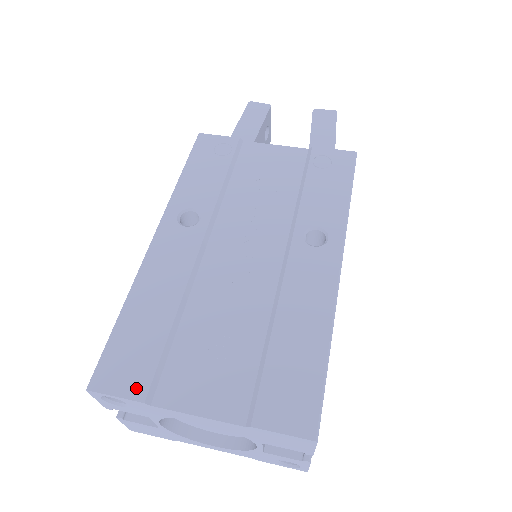
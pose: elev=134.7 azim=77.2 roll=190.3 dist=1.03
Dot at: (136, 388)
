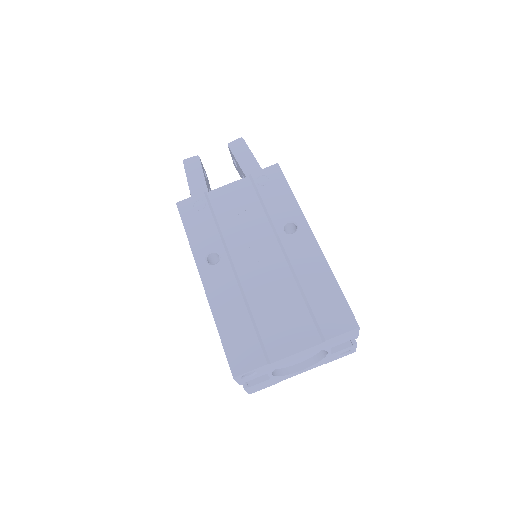
Dot at: (258, 360)
